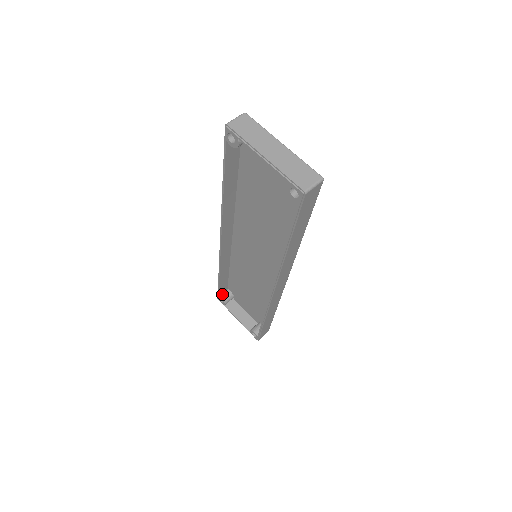
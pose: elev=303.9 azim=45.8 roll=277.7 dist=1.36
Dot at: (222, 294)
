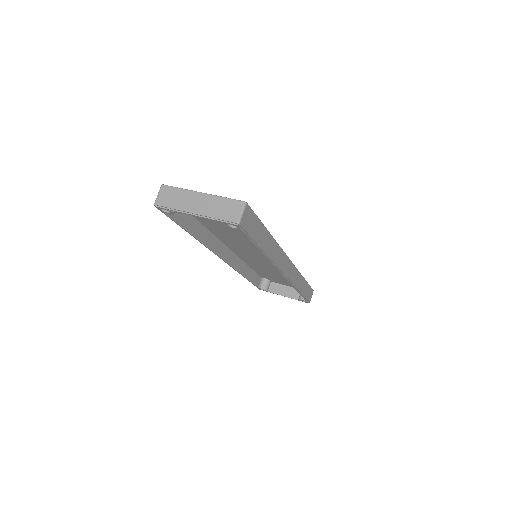
Dot at: (260, 285)
